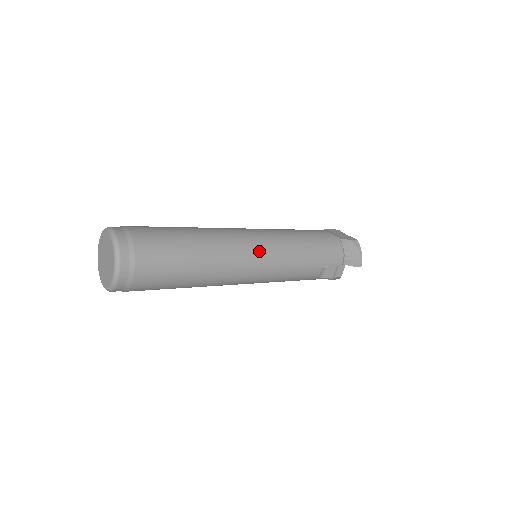
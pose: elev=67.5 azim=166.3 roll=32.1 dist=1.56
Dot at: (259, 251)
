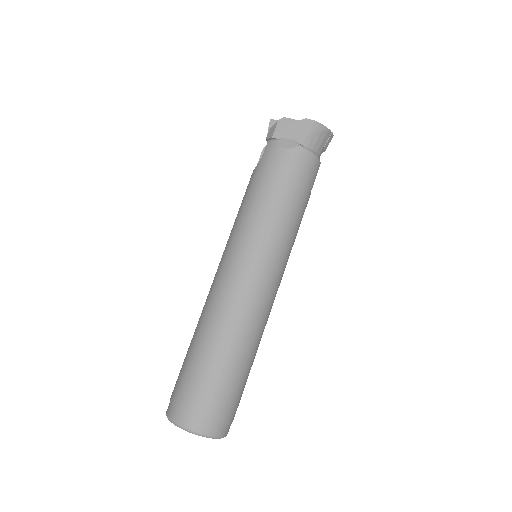
Dot at: (271, 277)
